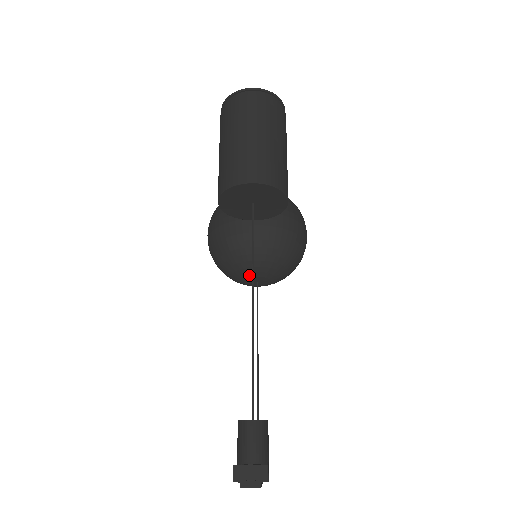
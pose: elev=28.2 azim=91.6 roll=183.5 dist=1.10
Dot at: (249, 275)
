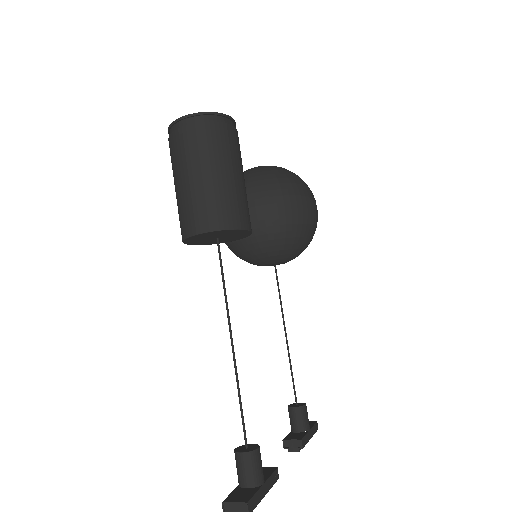
Dot at: (263, 263)
